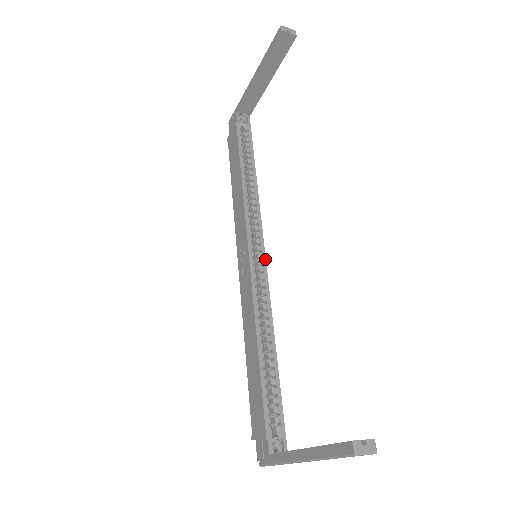
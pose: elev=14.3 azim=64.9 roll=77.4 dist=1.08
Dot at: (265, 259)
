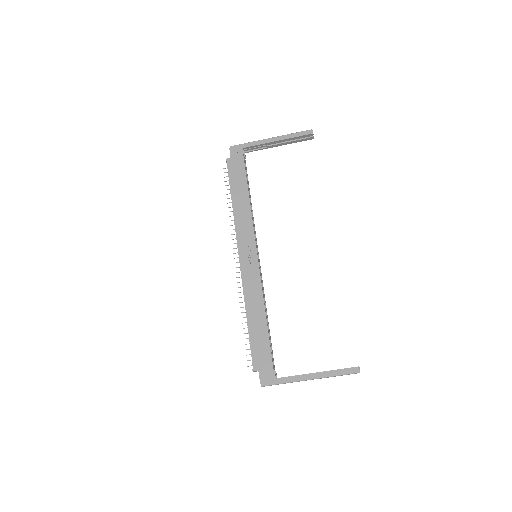
Dot at: occluded
